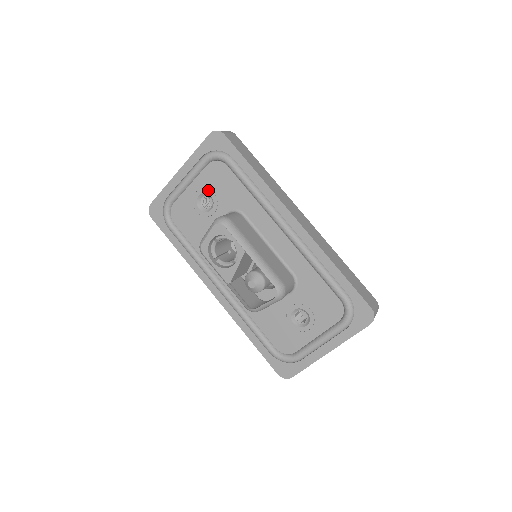
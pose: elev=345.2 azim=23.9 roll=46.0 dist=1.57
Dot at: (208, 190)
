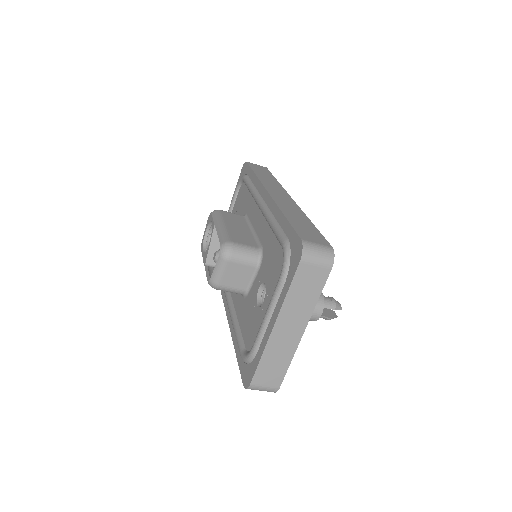
Dot at: (236, 213)
